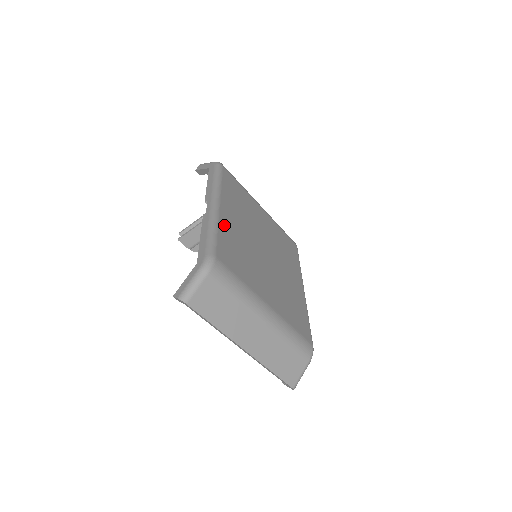
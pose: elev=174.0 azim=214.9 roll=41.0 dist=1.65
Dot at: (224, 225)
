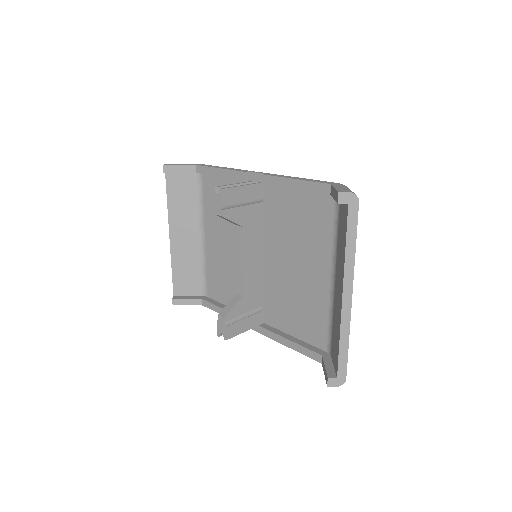
Dot at: occluded
